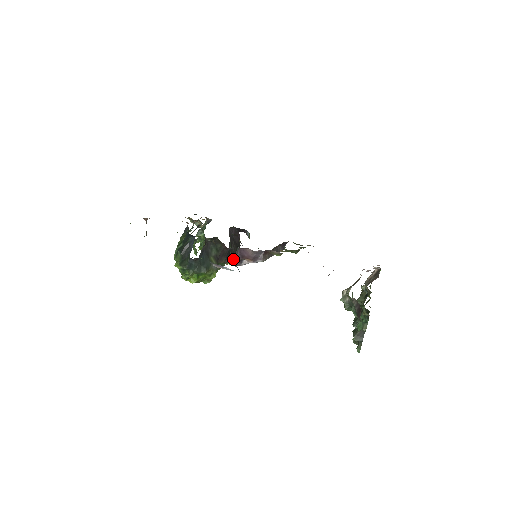
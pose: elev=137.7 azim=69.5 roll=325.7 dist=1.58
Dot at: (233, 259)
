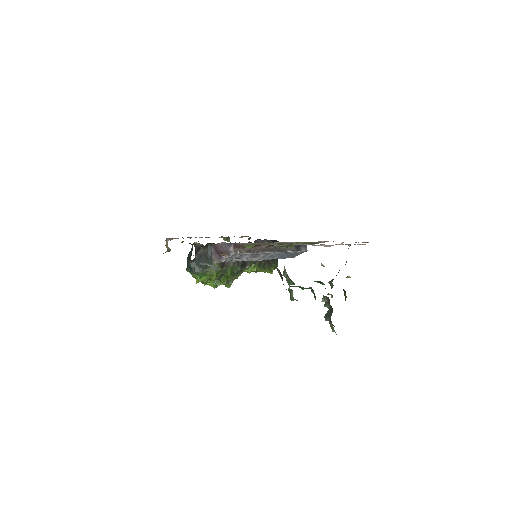
Dot at: (261, 267)
